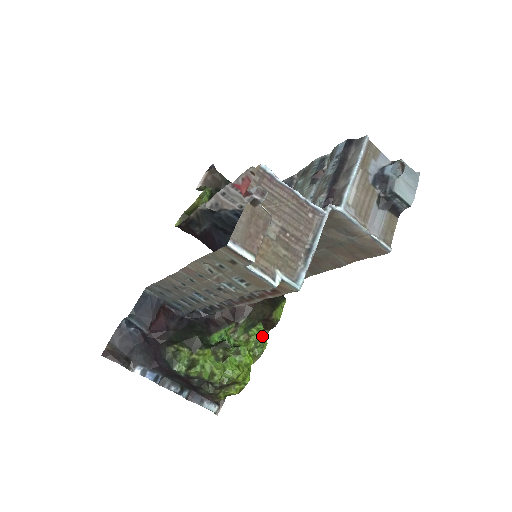
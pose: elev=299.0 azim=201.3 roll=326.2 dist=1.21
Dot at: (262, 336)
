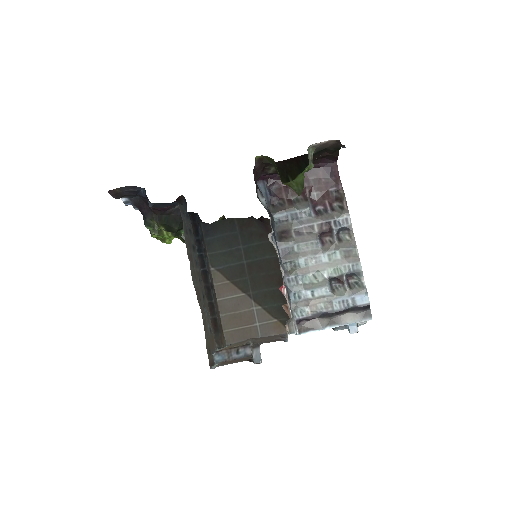
Dot at: occluded
